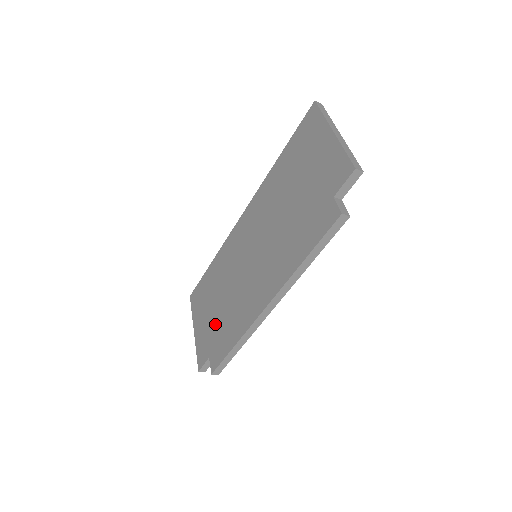
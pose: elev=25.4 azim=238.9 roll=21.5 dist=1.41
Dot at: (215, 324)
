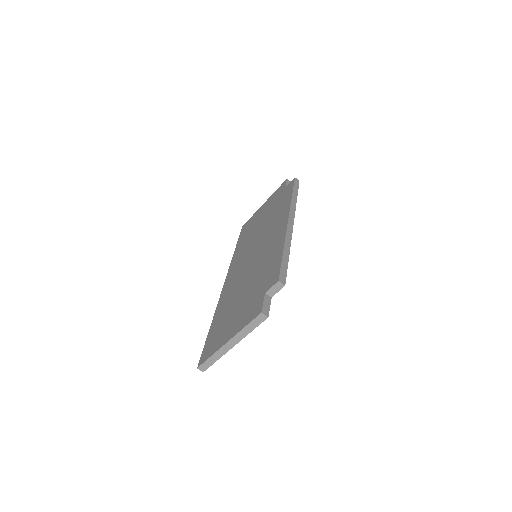
Dot at: (251, 293)
